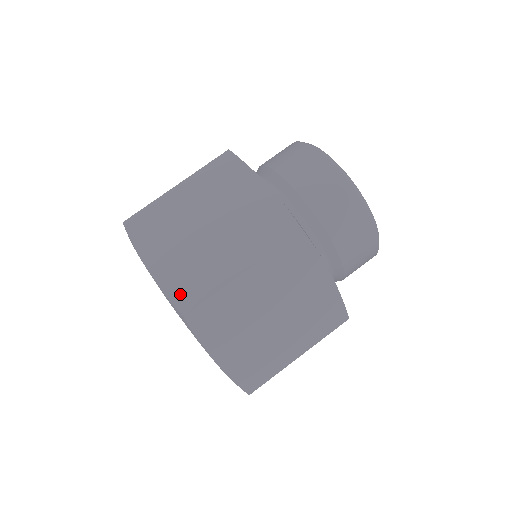
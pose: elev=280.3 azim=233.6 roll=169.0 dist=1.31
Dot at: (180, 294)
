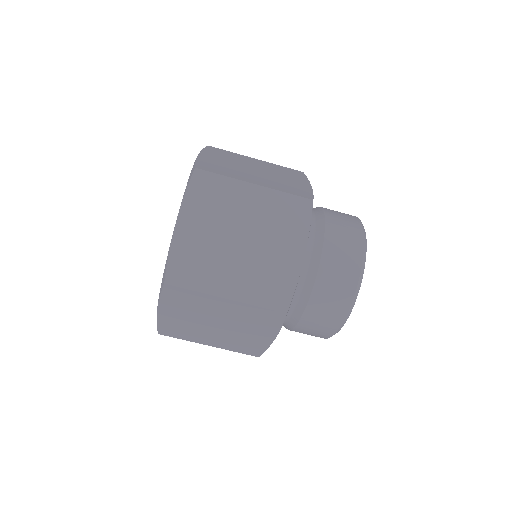
Dot at: (166, 329)
